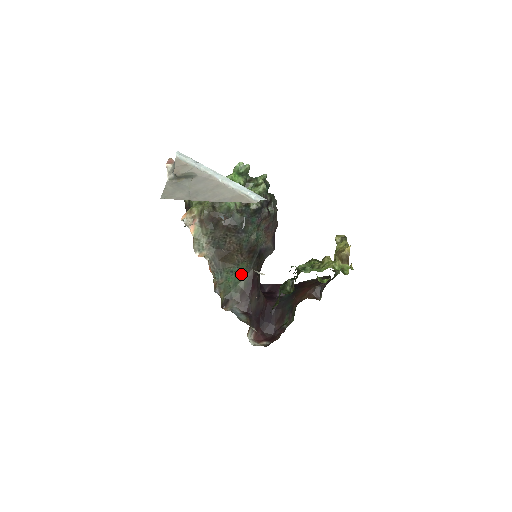
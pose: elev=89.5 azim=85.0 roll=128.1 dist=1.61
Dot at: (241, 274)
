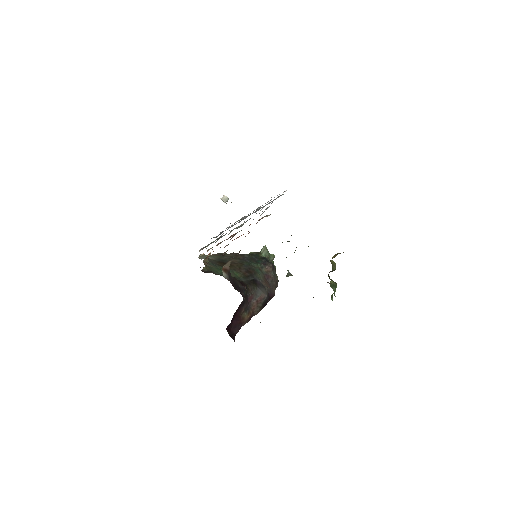
Dot at: (232, 276)
